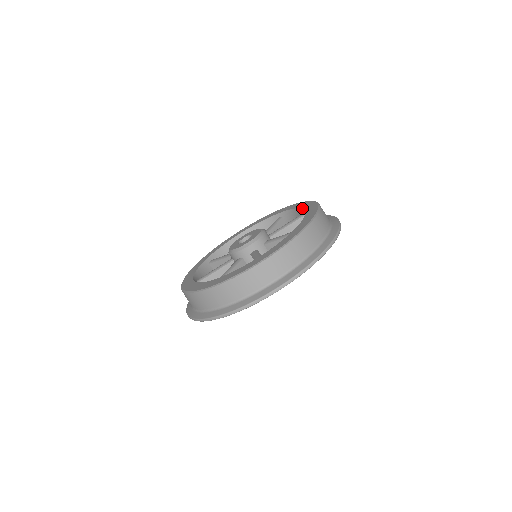
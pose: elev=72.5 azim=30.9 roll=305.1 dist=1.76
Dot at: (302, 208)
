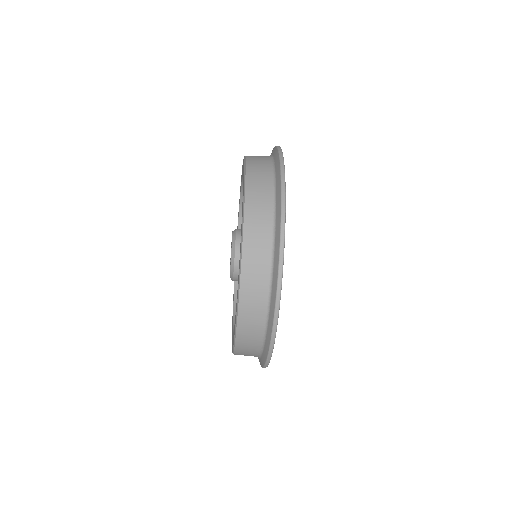
Dot at: (242, 175)
